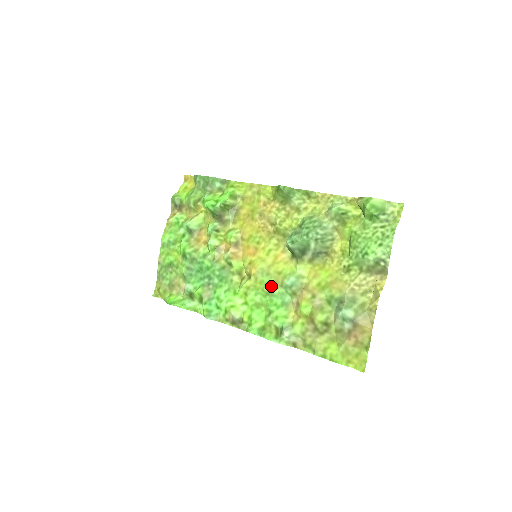
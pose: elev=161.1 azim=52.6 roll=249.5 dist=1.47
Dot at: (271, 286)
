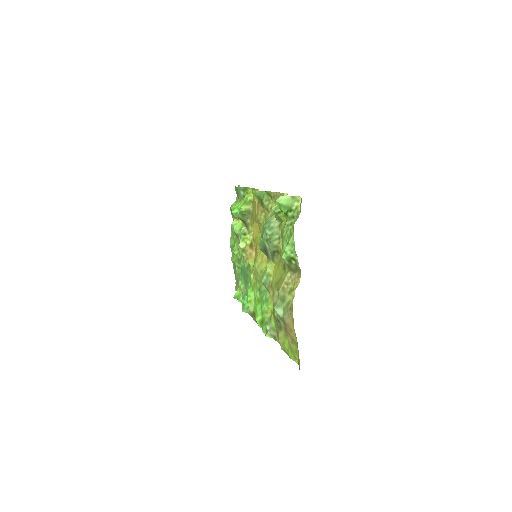
Dot at: (259, 284)
